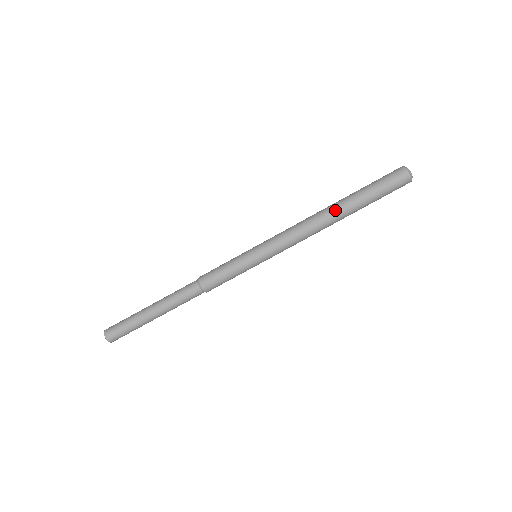
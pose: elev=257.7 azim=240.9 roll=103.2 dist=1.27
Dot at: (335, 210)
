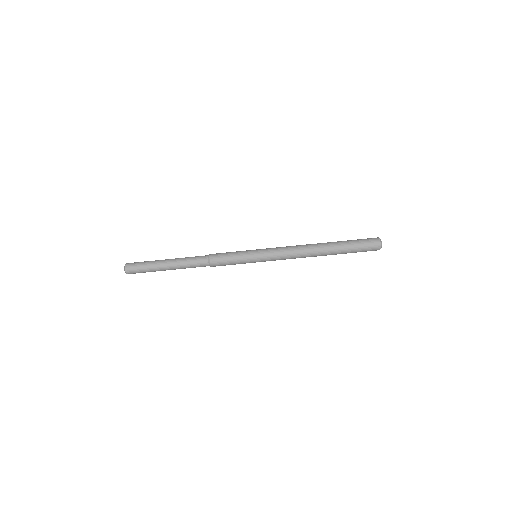
Dot at: (323, 249)
